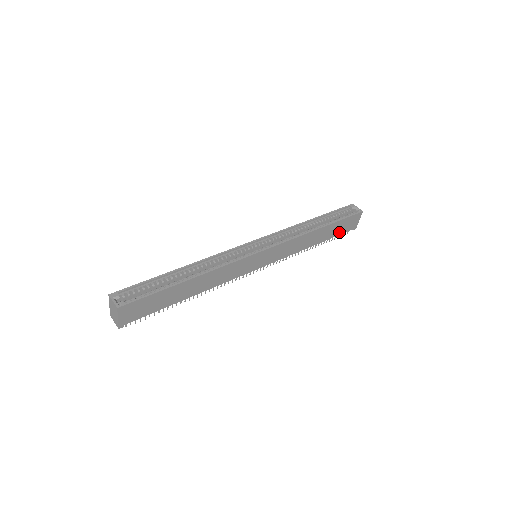
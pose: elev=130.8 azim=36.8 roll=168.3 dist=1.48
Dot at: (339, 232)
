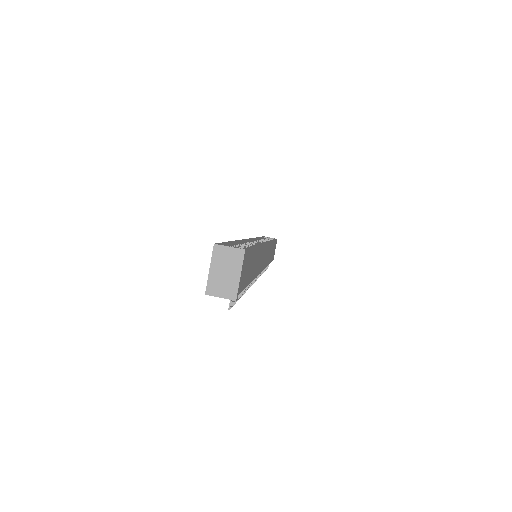
Dot at: (272, 257)
